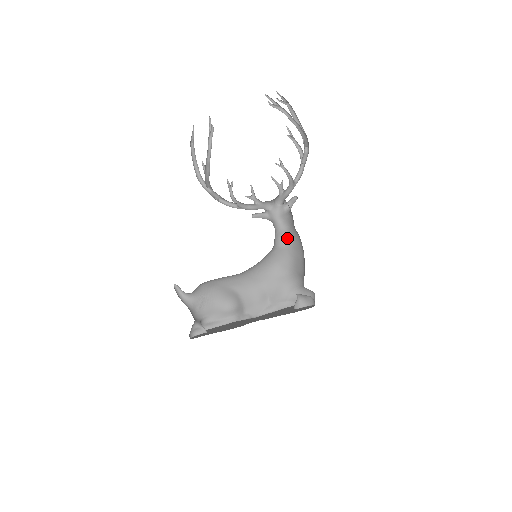
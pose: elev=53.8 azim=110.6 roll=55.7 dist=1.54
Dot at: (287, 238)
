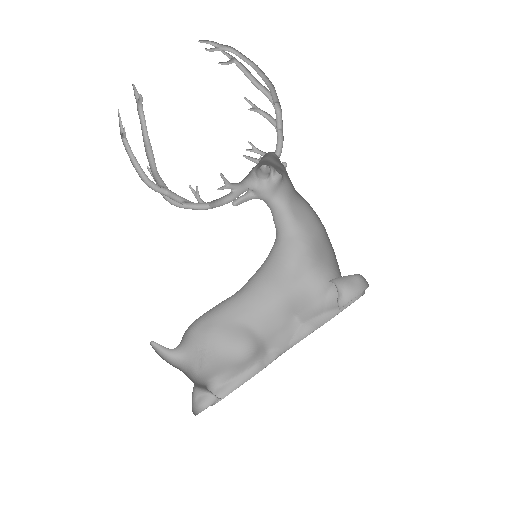
Dot at: (292, 220)
